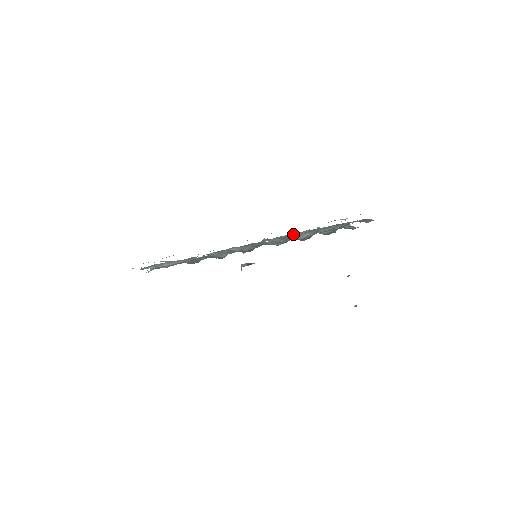
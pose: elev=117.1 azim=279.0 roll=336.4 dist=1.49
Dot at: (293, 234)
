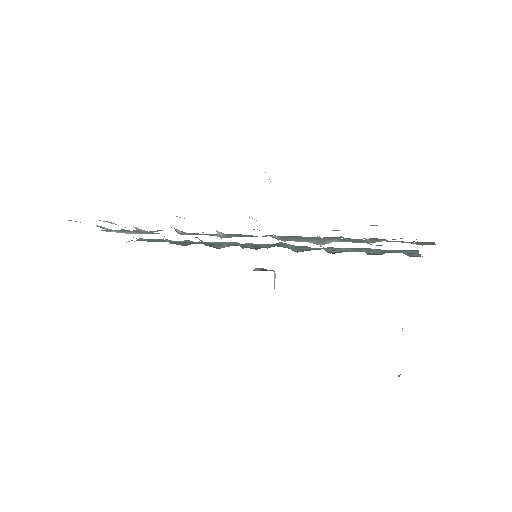
Dot at: (311, 237)
